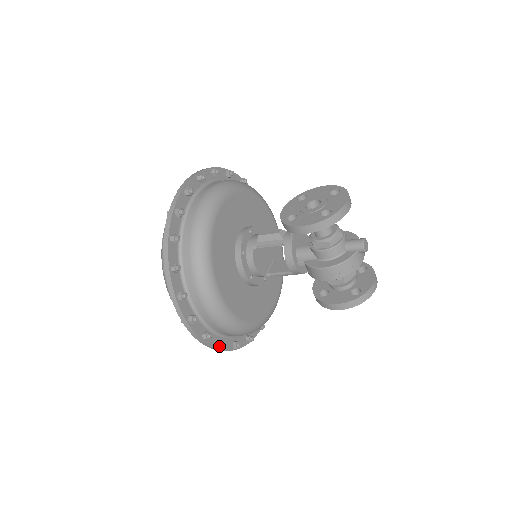
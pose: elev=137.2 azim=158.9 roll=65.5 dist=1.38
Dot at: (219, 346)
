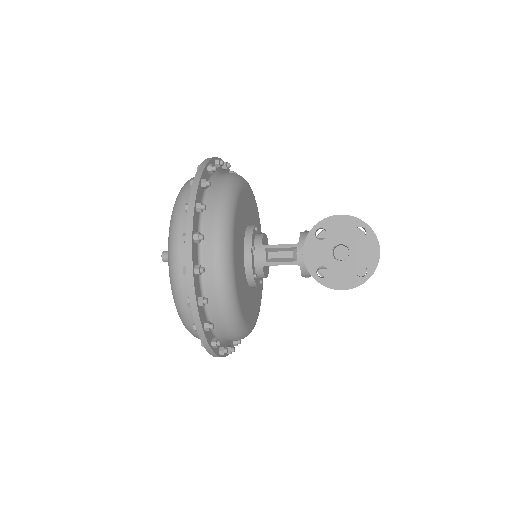
Dot at: occluded
